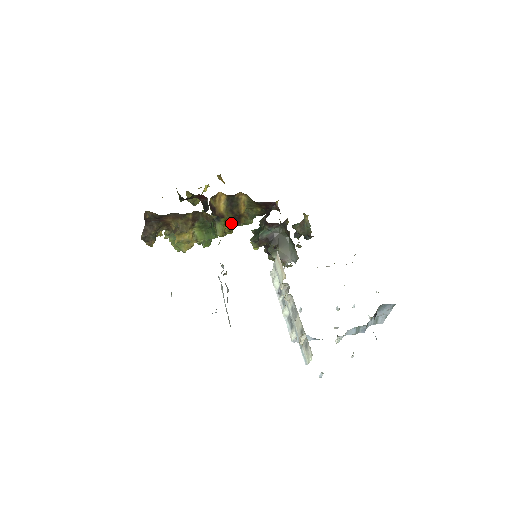
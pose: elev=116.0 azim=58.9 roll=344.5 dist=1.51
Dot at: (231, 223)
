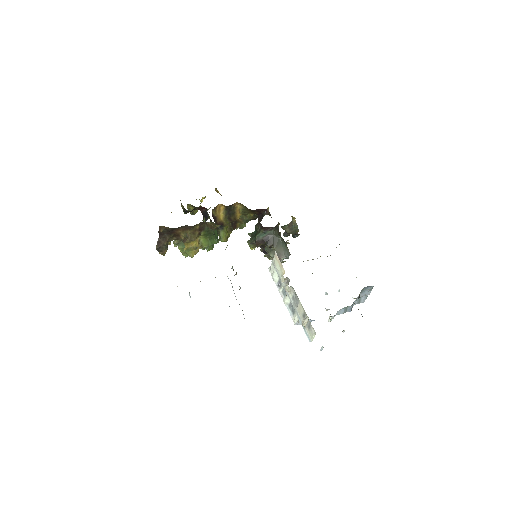
Dot at: (229, 229)
